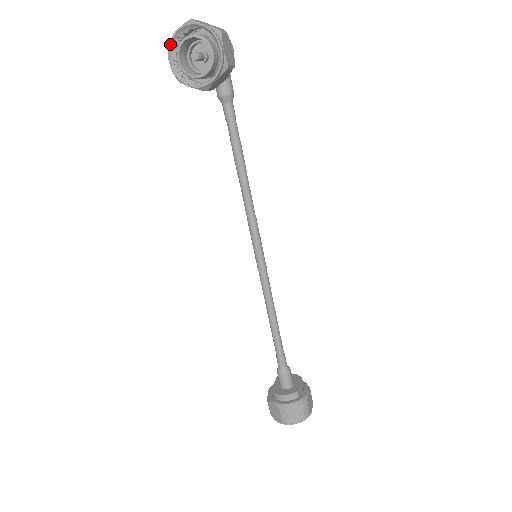
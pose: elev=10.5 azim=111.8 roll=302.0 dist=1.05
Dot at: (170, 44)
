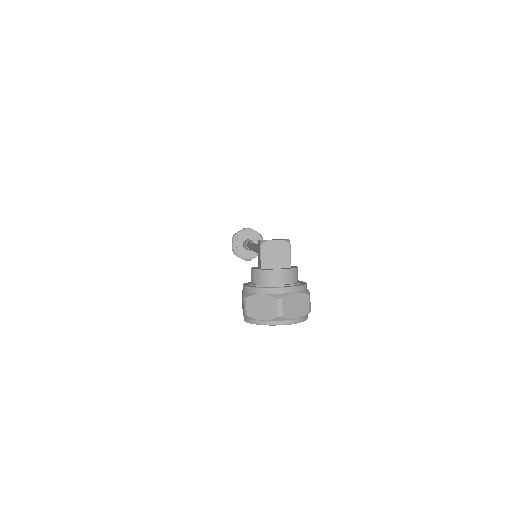
Dot at: (252, 323)
